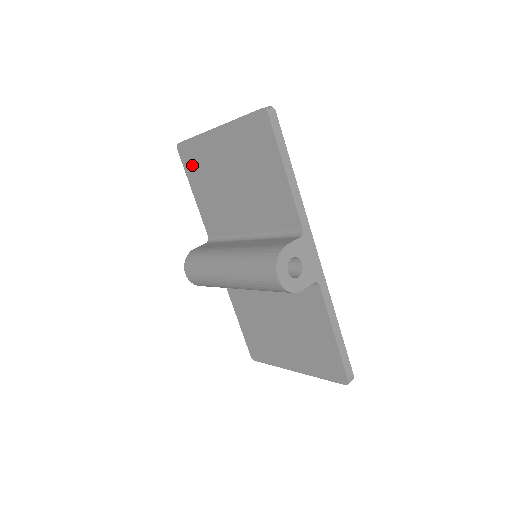
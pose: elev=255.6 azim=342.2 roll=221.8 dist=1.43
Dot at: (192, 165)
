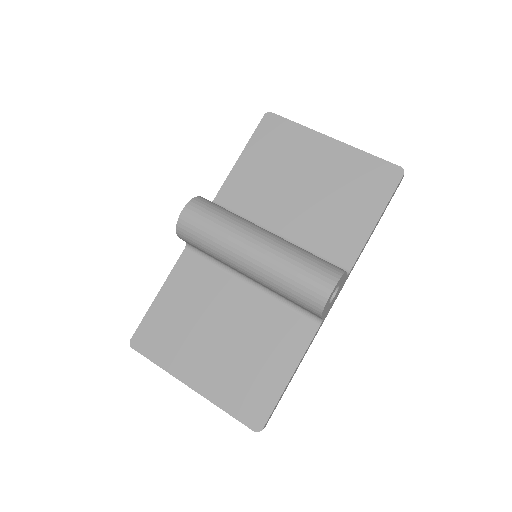
Dot at: (269, 138)
